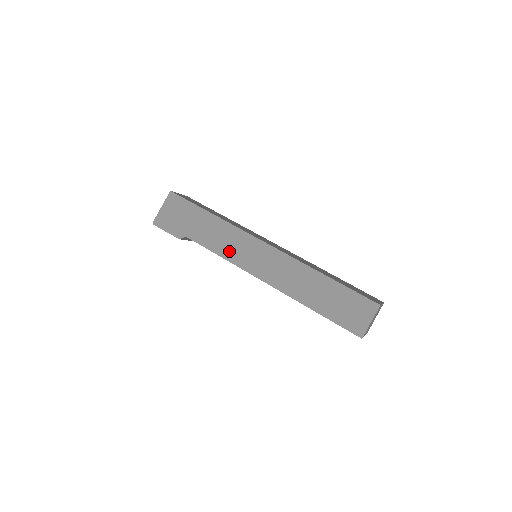
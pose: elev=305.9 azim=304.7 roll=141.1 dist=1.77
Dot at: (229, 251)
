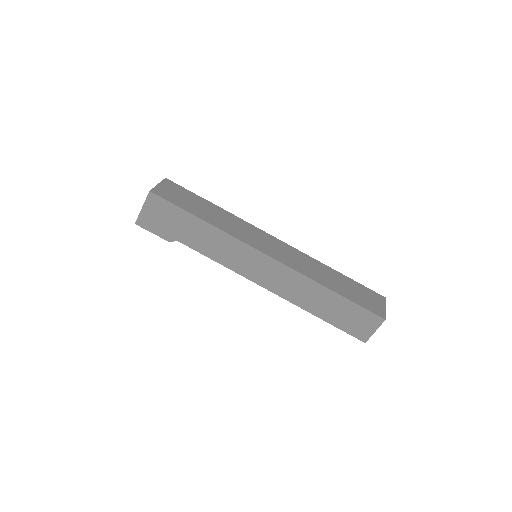
Dot at: (228, 259)
